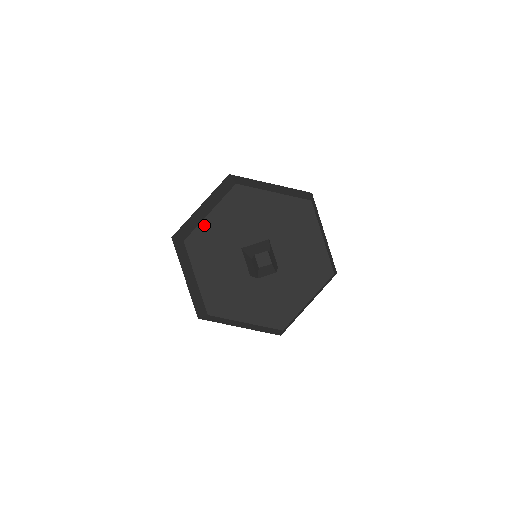
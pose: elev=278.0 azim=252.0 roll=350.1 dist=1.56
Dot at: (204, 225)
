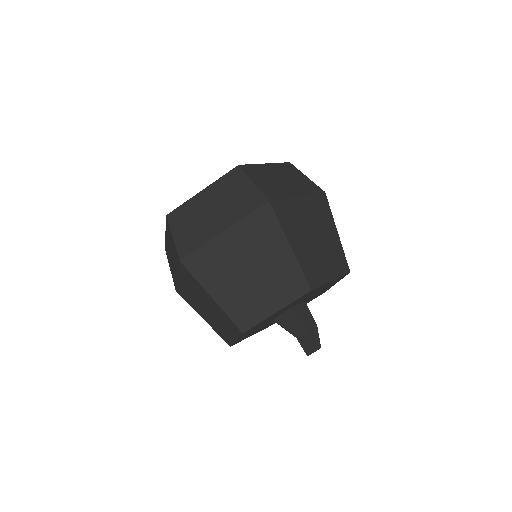
Dot at: occluded
